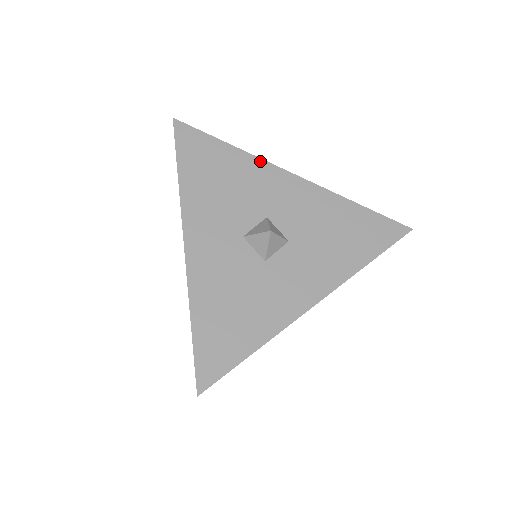
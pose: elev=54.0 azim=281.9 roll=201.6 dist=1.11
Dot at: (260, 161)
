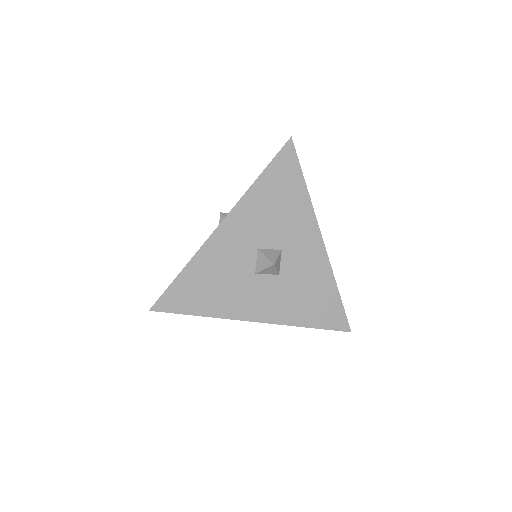
Dot at: (313, 213)
